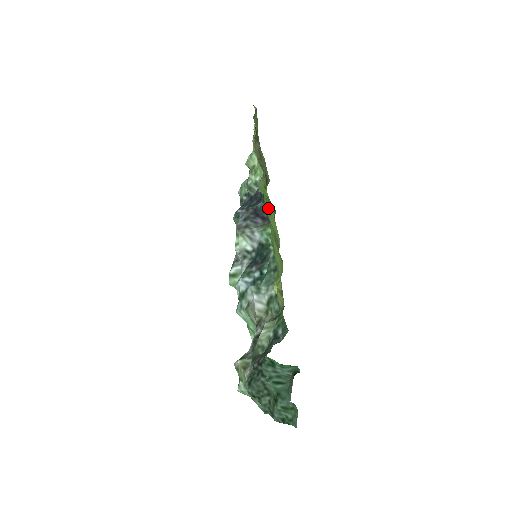
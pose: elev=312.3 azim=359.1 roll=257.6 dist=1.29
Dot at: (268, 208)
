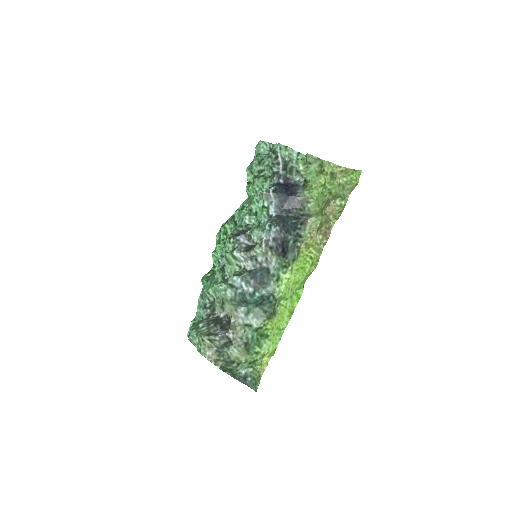
Dot at: (296, 287)
